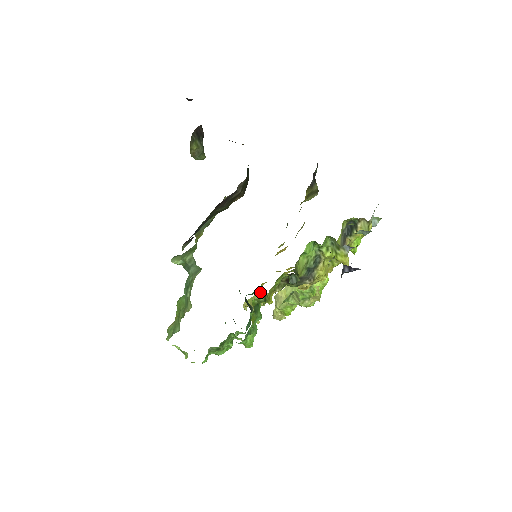
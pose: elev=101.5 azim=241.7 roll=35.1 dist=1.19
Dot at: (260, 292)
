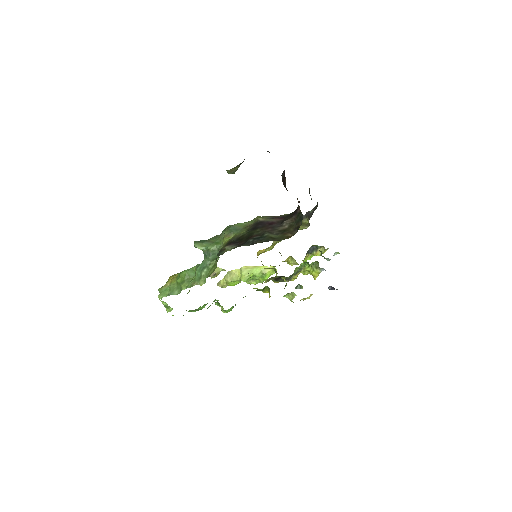
Dot at: (265, 286)
